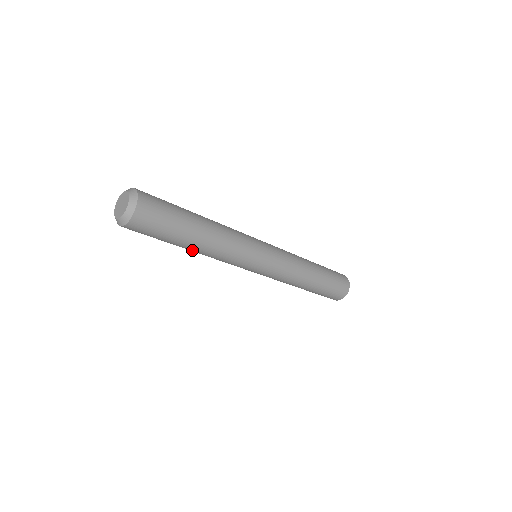
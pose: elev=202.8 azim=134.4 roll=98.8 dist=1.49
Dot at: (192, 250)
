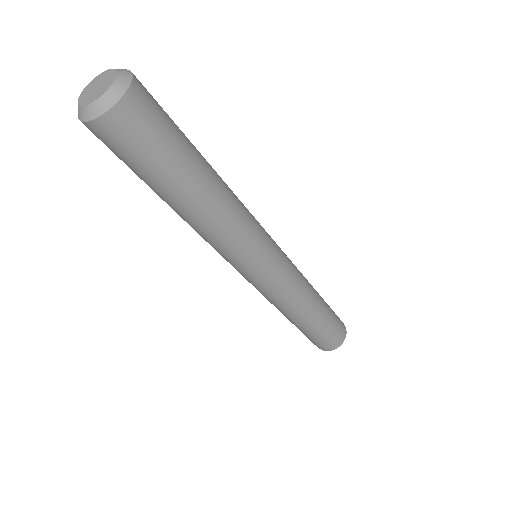
Dot at: (173, 209)
